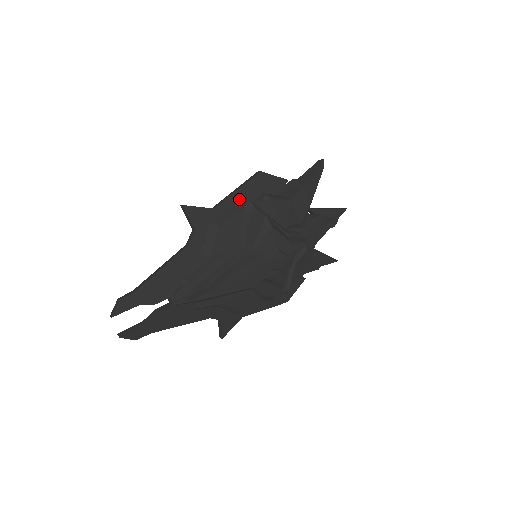
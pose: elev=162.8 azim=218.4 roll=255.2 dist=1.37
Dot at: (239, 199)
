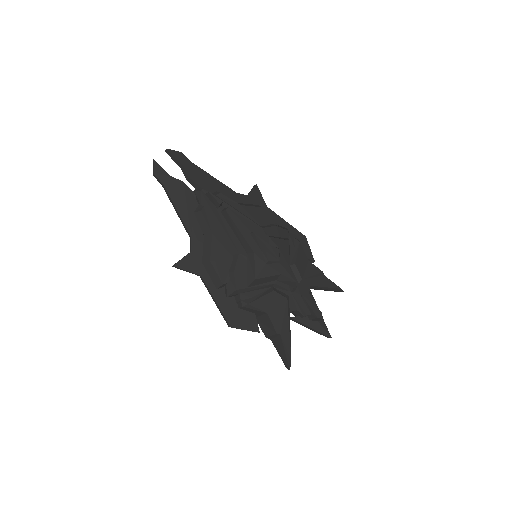
Dot at: (282, 224)
